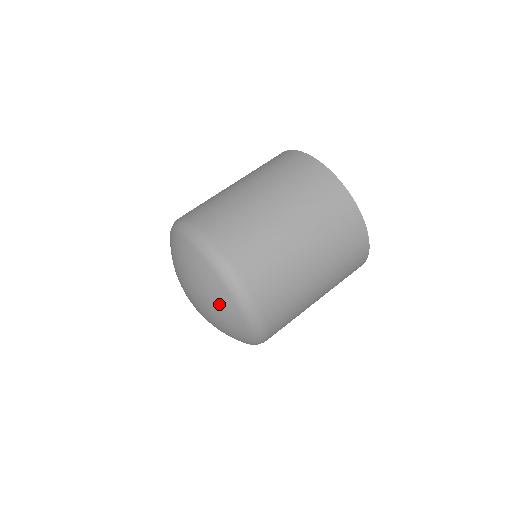
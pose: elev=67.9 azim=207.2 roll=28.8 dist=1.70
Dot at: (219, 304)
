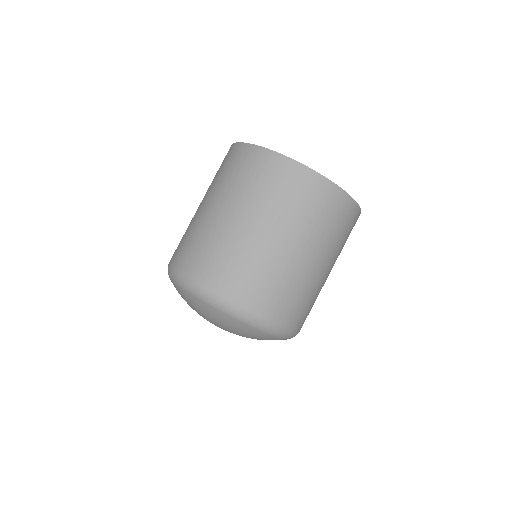
Dot at: (253, 336)
